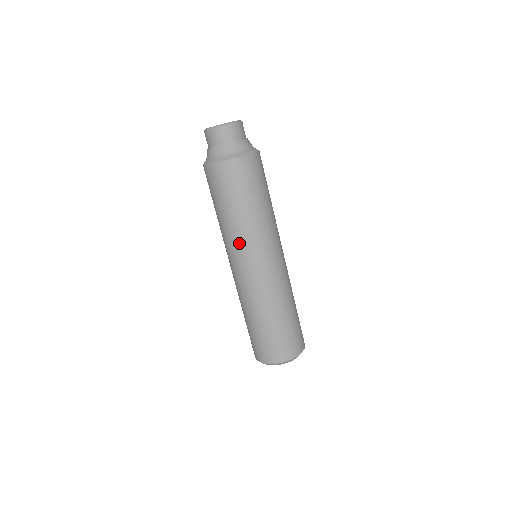
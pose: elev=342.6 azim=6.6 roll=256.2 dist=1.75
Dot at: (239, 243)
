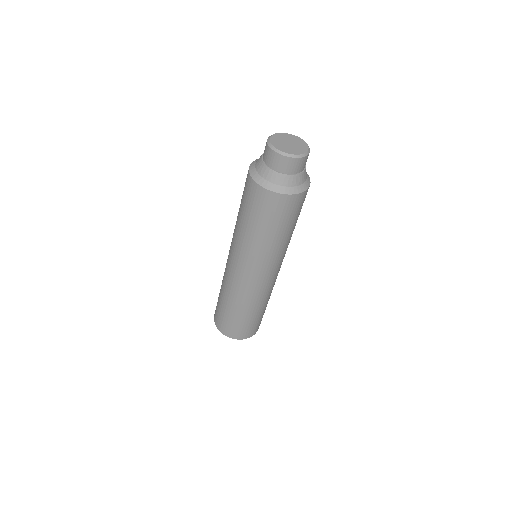
Dot at: (277, 258)
